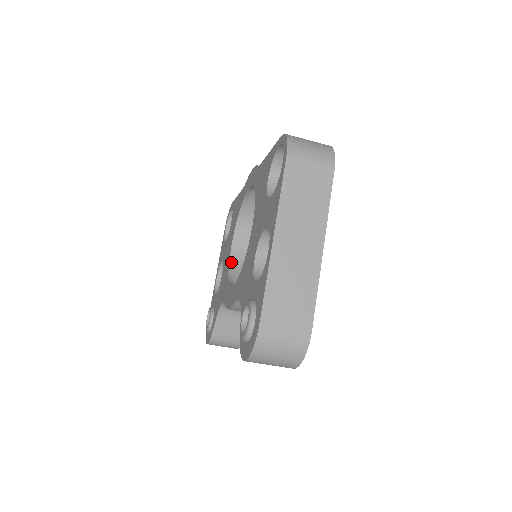
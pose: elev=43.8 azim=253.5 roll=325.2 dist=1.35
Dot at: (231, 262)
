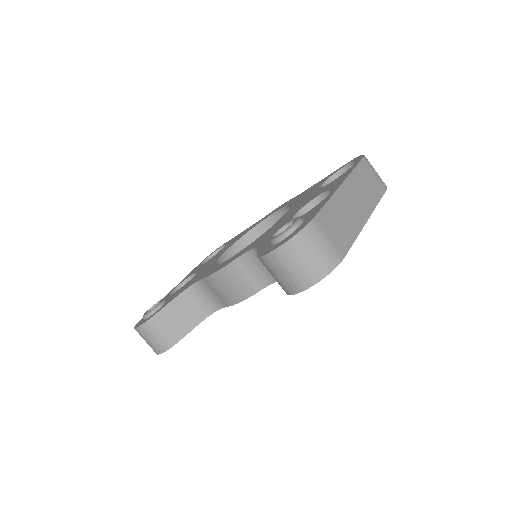
Dot at: (219, 261)
